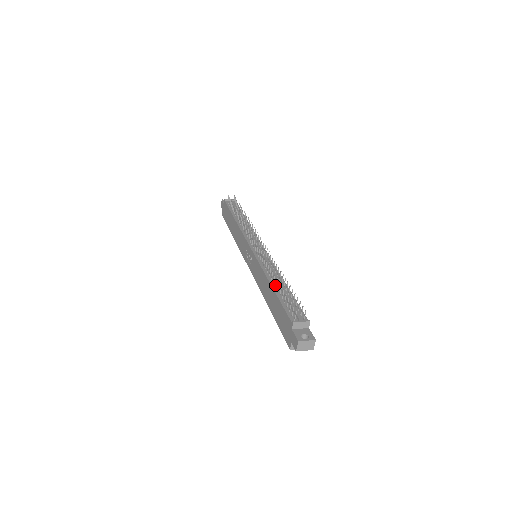
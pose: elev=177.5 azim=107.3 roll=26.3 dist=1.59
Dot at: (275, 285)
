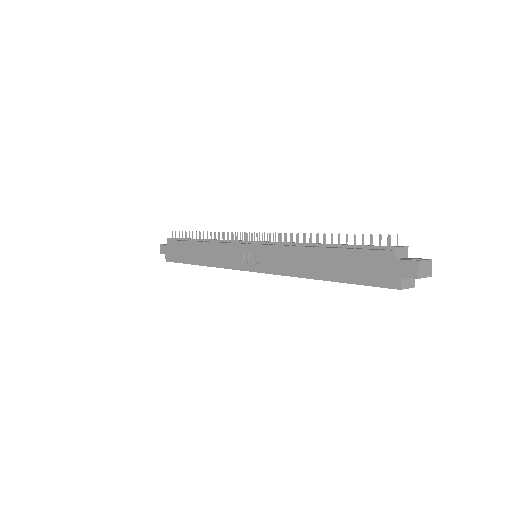
Dot at: (323, 245)
